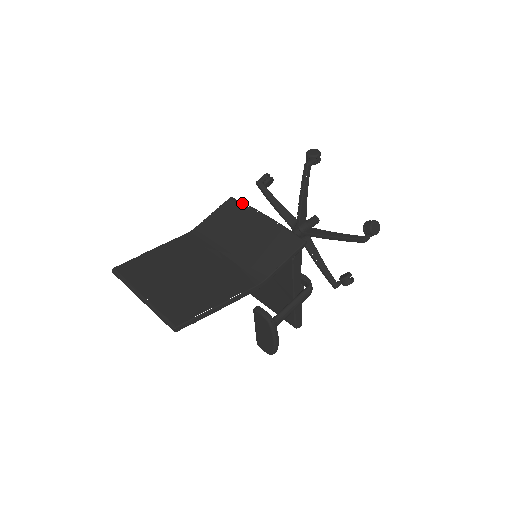
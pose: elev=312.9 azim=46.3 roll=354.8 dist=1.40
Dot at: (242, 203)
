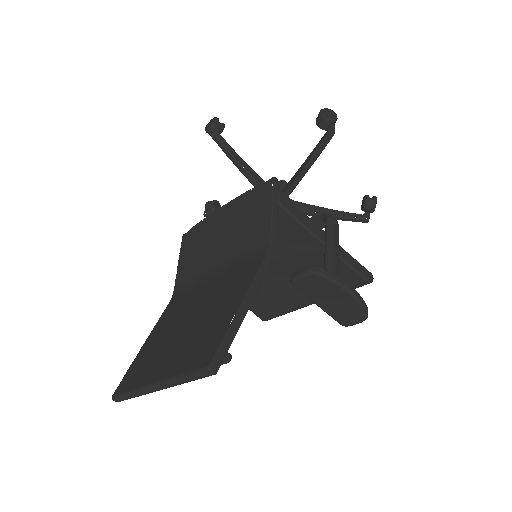
Dot at: (195, 226)
